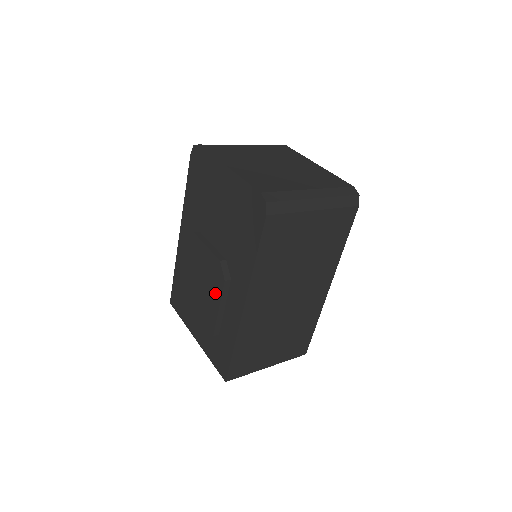
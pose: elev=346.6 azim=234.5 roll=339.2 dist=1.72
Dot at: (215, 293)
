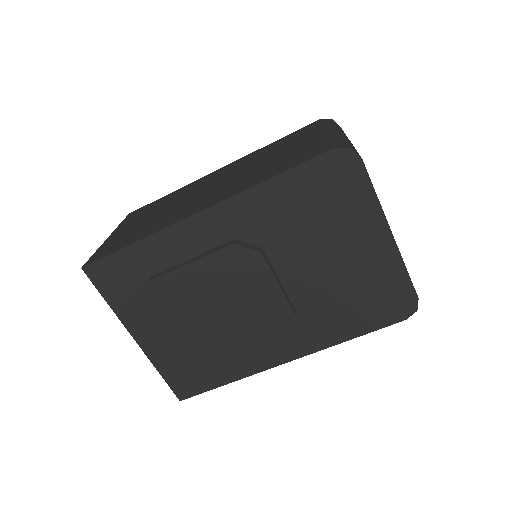
Dot at: (253, 335)
